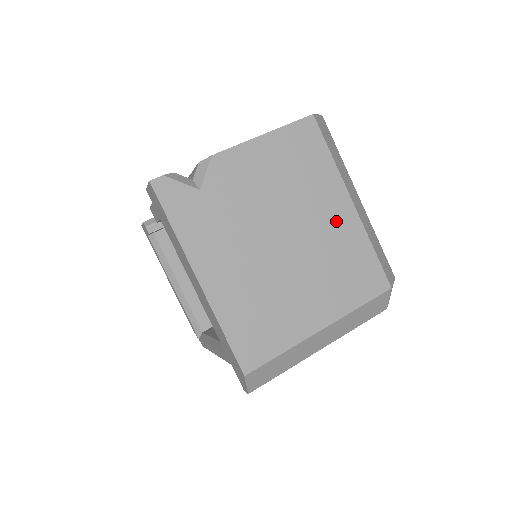
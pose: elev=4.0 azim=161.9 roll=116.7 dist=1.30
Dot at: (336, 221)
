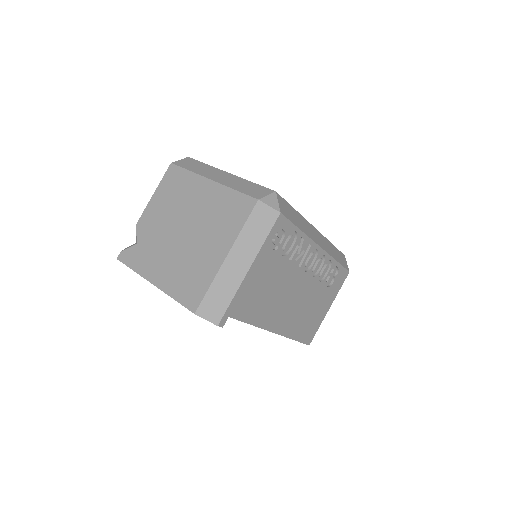
Dot at: (206, 197)
